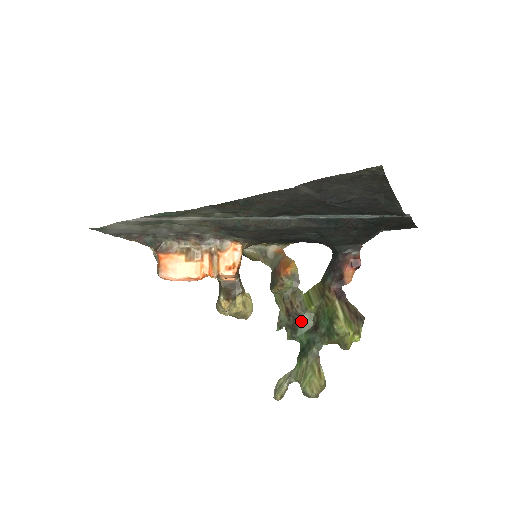
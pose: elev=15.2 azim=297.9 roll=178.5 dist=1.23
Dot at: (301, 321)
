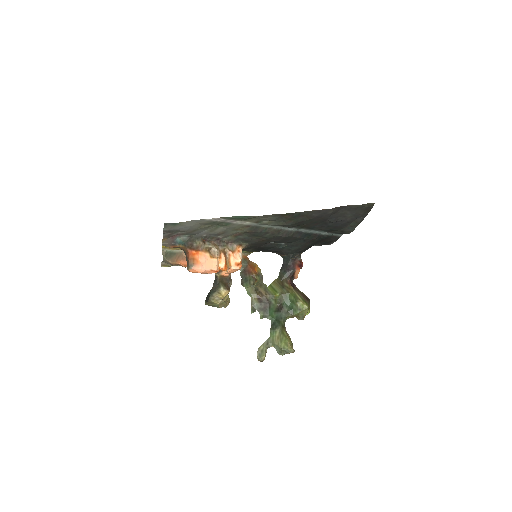
Dot at: (271, 304)
